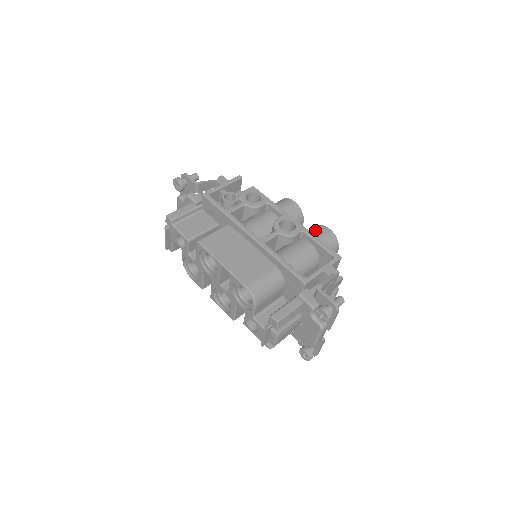
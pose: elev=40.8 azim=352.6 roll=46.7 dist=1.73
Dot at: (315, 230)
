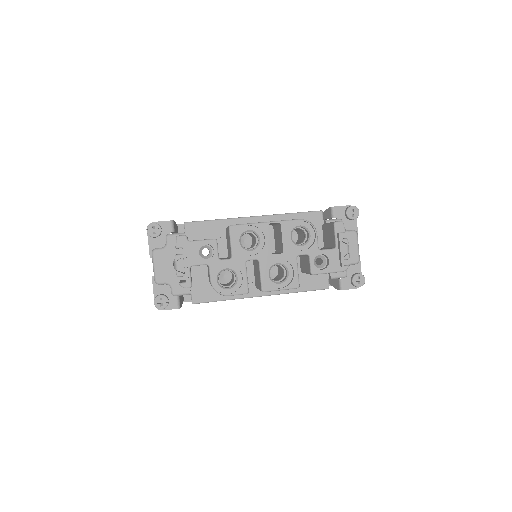
Dot at: occluded
